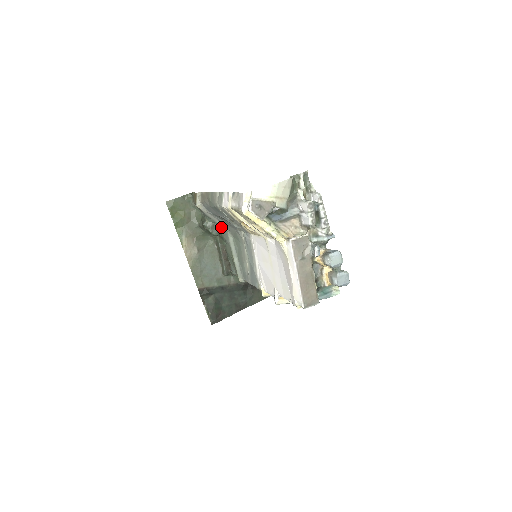
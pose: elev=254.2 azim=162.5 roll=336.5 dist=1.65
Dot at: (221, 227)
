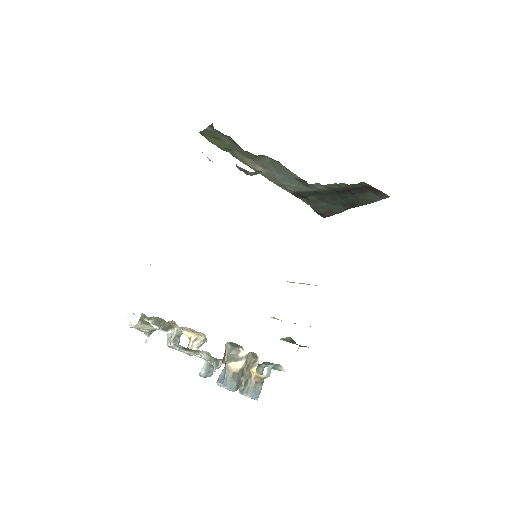
Dot at: occluded
